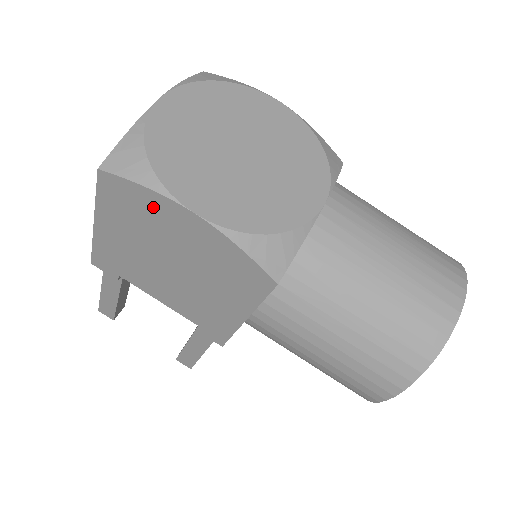
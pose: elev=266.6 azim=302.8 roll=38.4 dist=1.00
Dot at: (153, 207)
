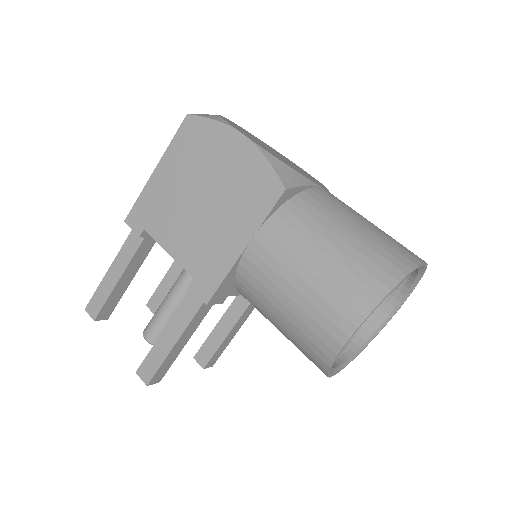
Dot at: (213, 137)
